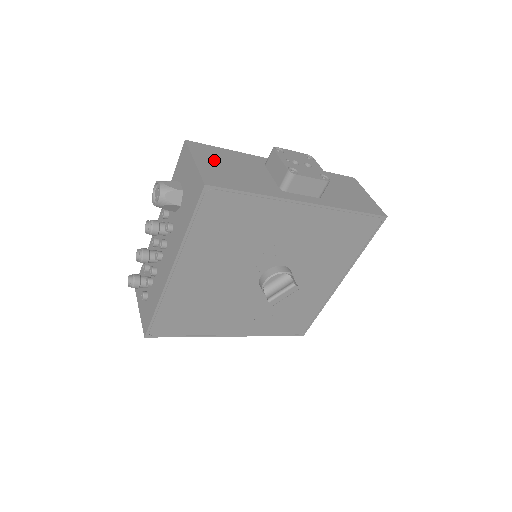
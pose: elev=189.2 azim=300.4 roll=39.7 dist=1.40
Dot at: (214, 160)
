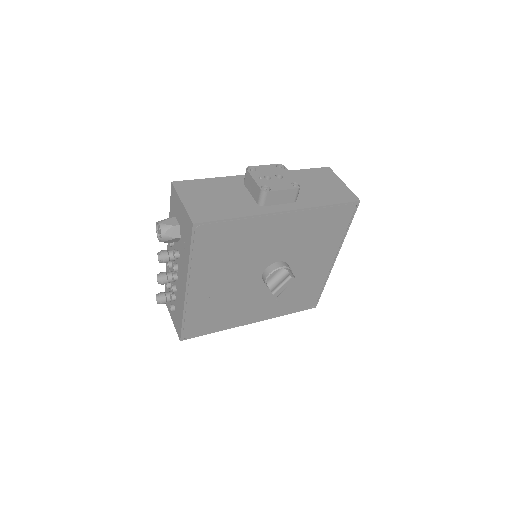
Dot at: (198, 195)
